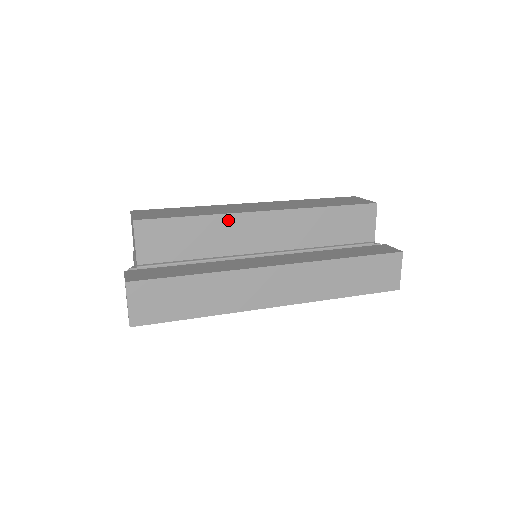
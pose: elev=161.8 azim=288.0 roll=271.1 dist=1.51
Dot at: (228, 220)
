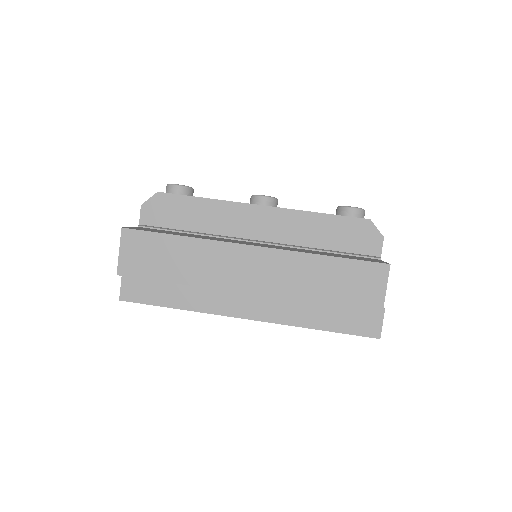
Dot at: occluded
